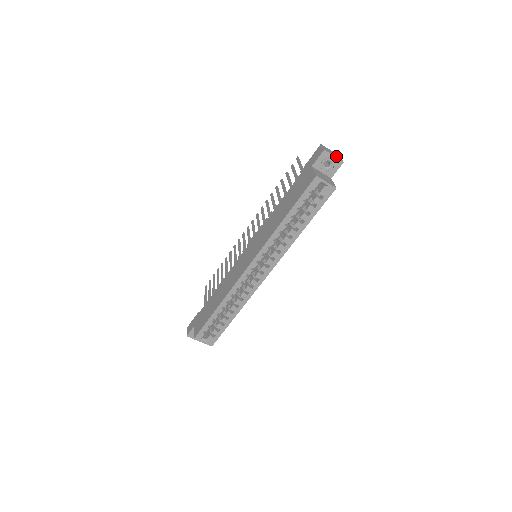
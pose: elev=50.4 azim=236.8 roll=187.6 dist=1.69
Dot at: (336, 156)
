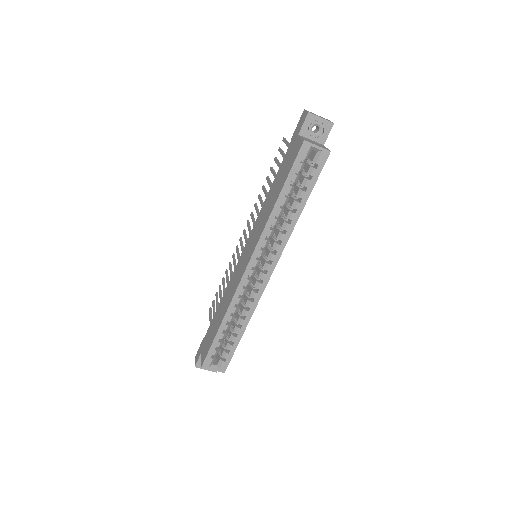
Dot at: (324, 118)
